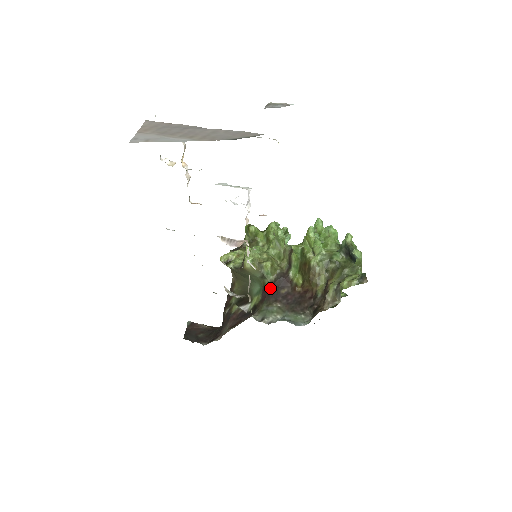
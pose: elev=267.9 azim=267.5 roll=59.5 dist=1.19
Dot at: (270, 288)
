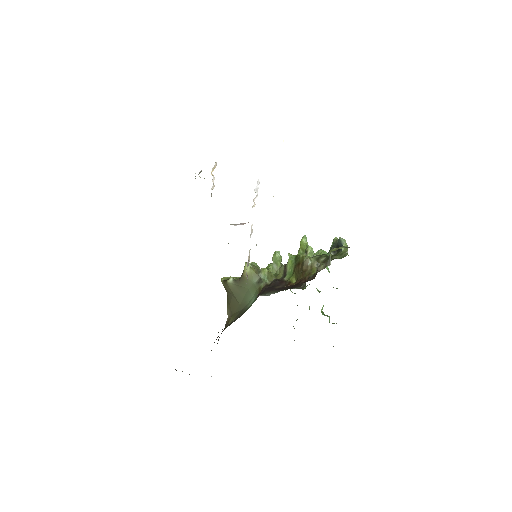
Dot at: (266, 288)
